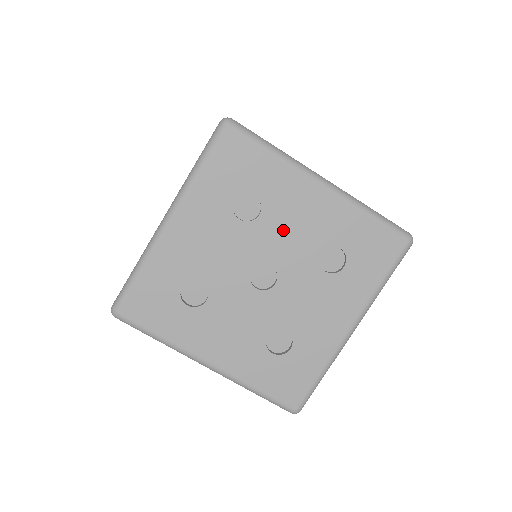
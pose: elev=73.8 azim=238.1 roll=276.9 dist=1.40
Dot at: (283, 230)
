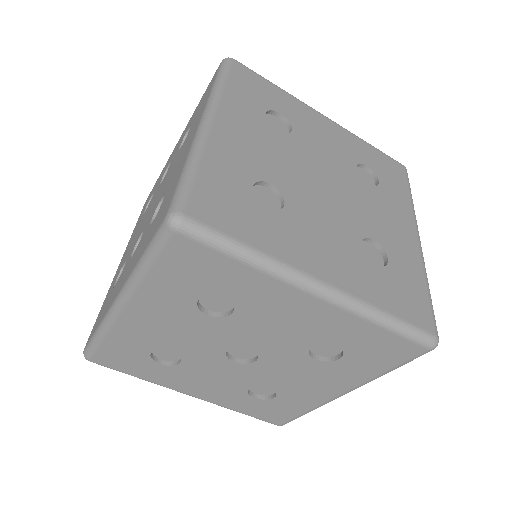
Dot at: (263, 327)
